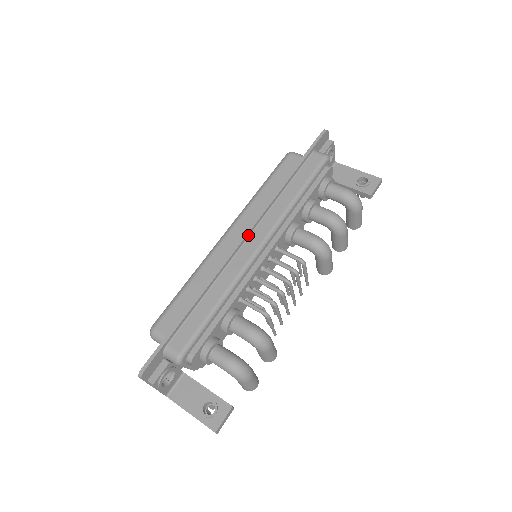
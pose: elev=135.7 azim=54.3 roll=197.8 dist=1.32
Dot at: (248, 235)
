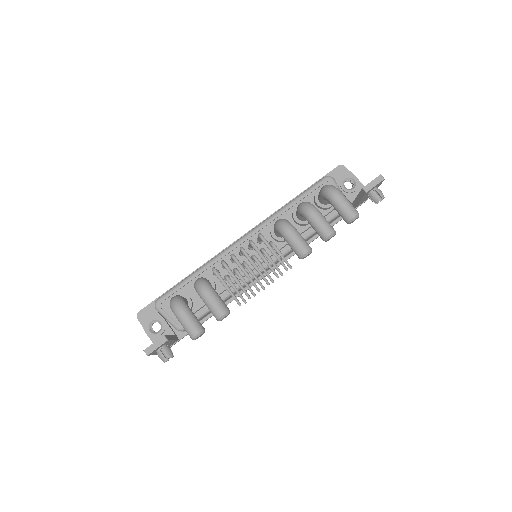
Dot at: occluded
